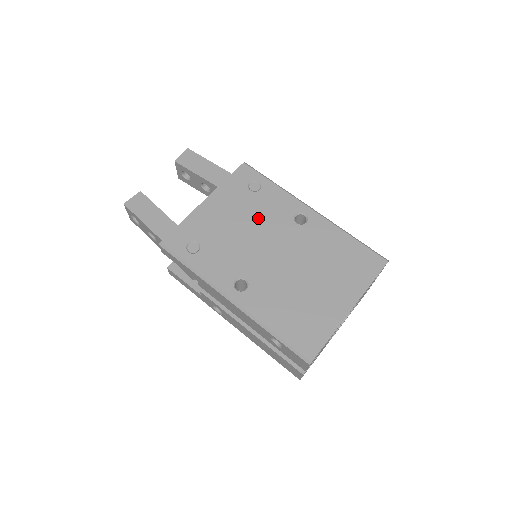
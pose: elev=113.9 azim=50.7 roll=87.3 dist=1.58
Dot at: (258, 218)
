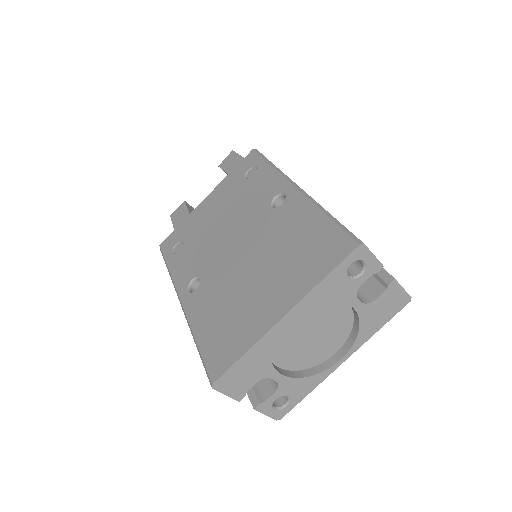
Dot at: (239, 208)
